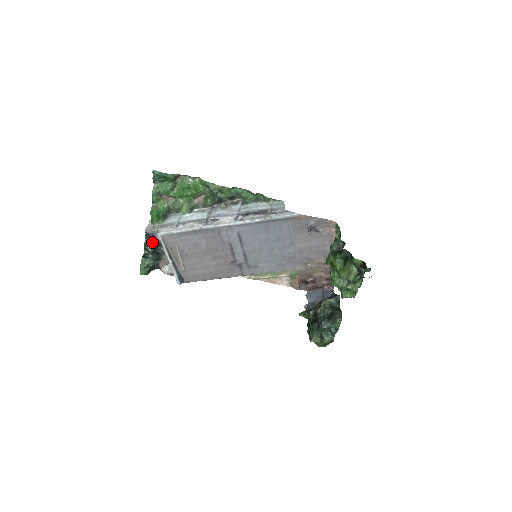
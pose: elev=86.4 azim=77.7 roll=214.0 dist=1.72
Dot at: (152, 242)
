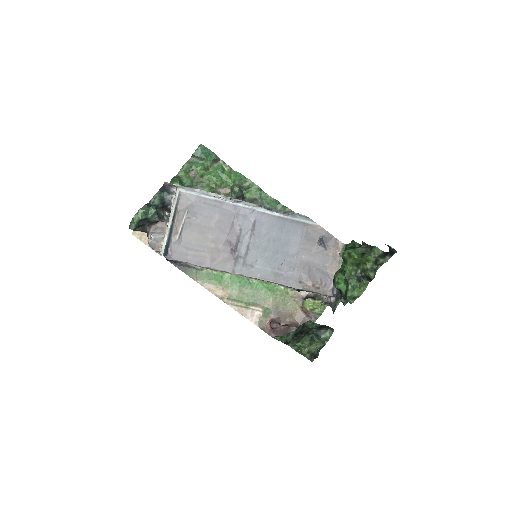
Dot at: (163, 197)
